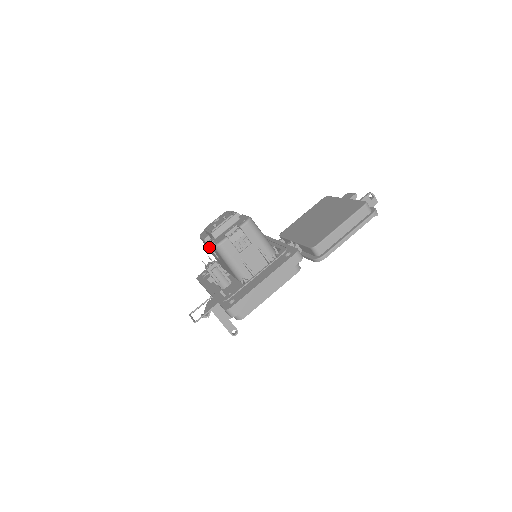
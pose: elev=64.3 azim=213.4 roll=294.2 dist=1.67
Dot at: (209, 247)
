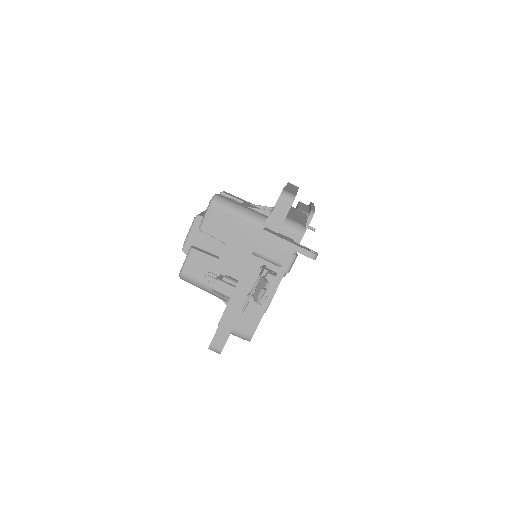
Dot at: (202, 253)
